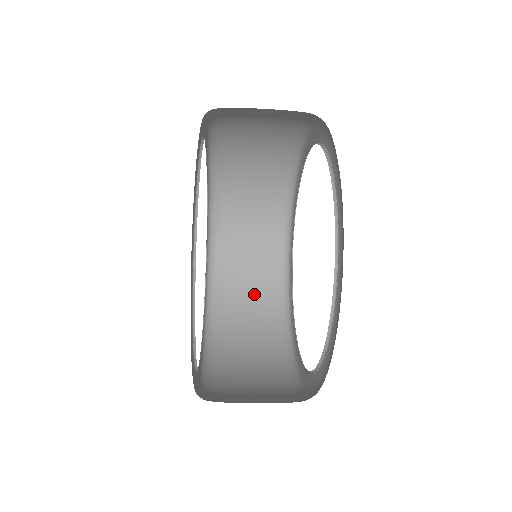
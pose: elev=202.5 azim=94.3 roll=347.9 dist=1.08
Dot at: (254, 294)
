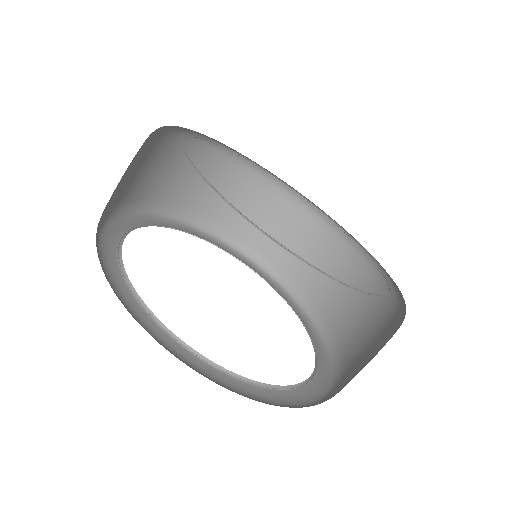
Dot at: (374, 323)
